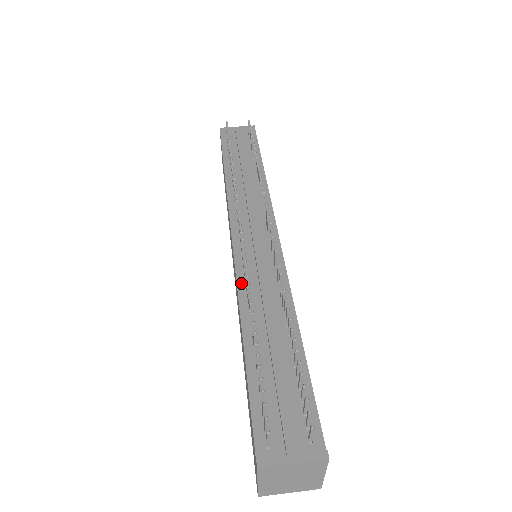
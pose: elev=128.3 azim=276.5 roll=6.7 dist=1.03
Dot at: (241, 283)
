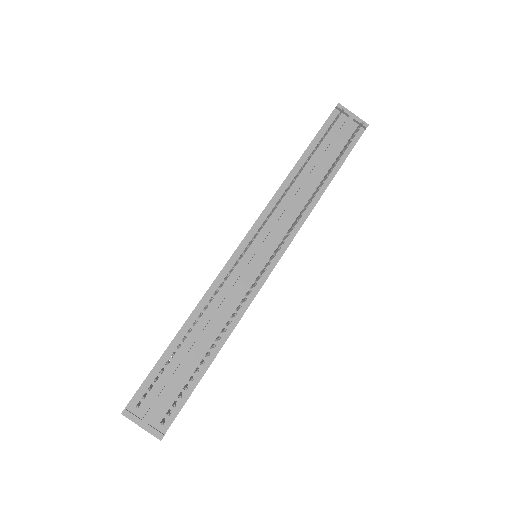
Dot at: (217, 282)
